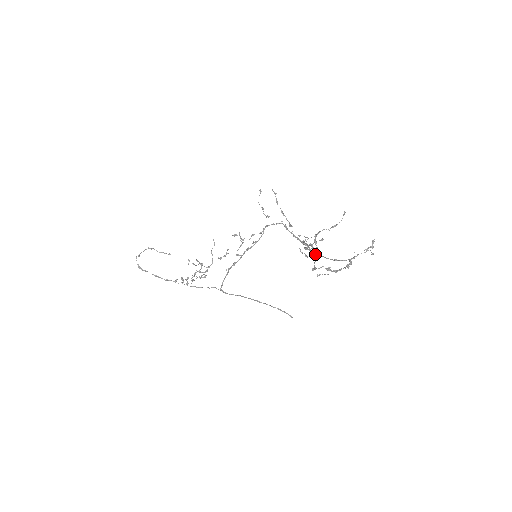
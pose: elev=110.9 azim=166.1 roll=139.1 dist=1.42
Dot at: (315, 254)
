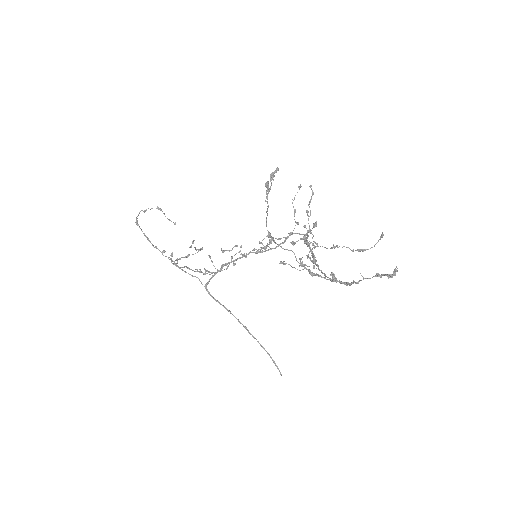
Dot at: (266, 197)
